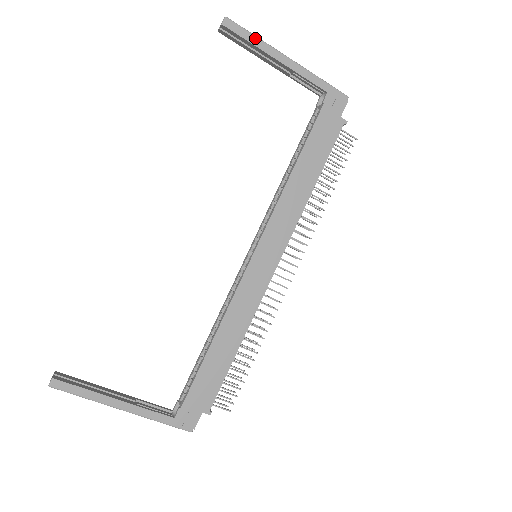
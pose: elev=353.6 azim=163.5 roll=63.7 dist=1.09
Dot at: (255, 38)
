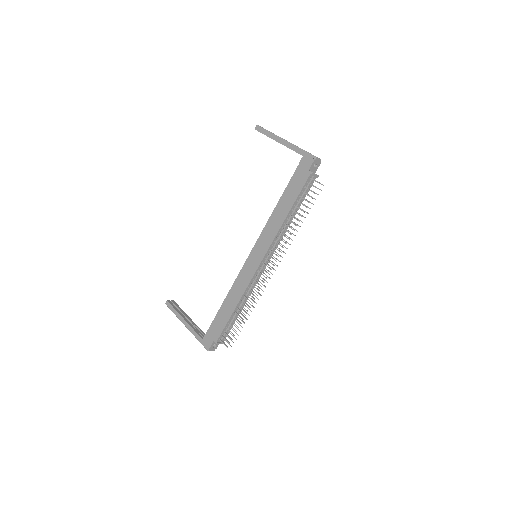
Dot at: (268, 132)
